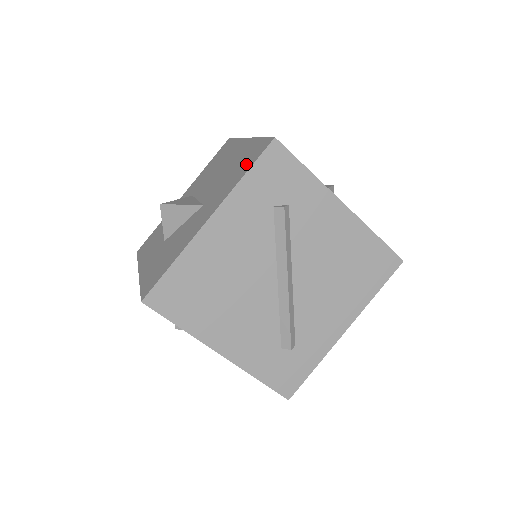
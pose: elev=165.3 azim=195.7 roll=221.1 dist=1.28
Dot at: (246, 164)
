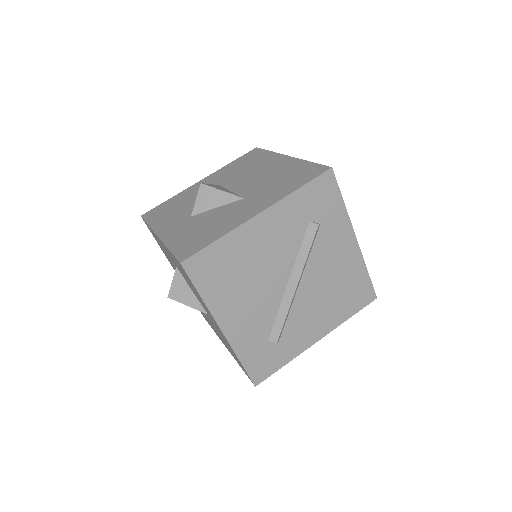
Dot at: (299, 179)
